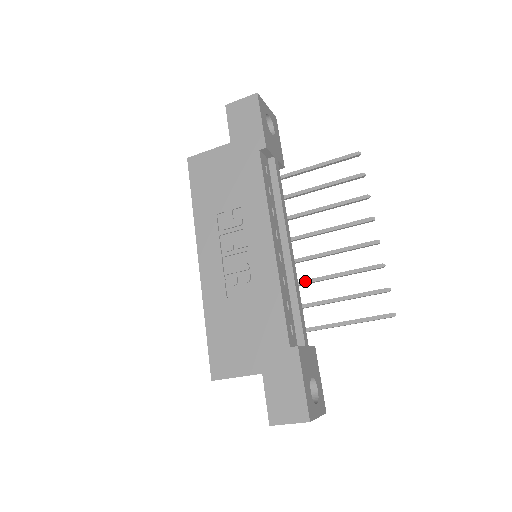
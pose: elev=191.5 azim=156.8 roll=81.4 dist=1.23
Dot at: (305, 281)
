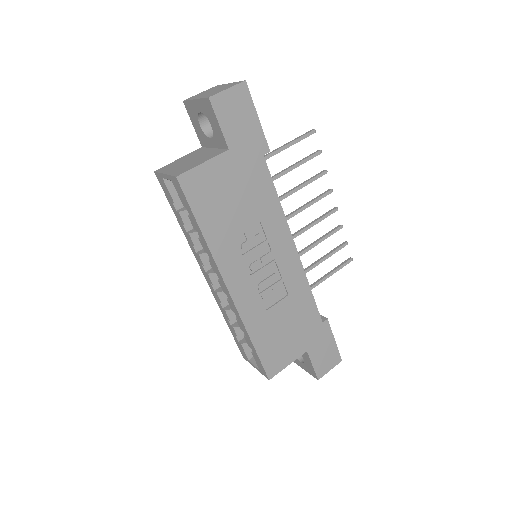
Dot at: occluded
